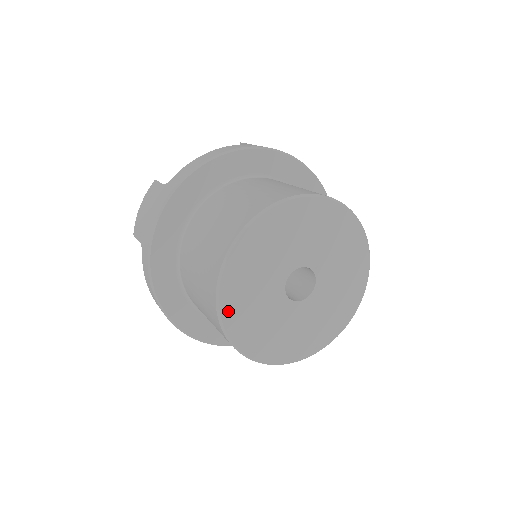
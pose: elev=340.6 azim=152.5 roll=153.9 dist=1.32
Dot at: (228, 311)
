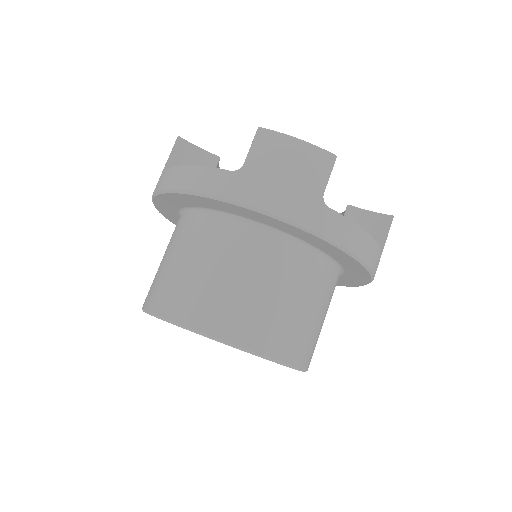
Dot at: occluded
